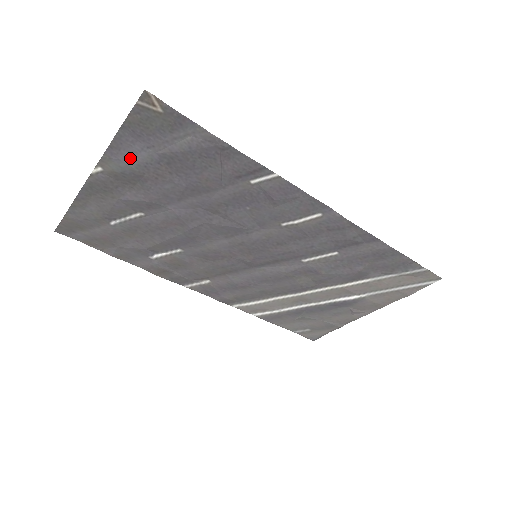
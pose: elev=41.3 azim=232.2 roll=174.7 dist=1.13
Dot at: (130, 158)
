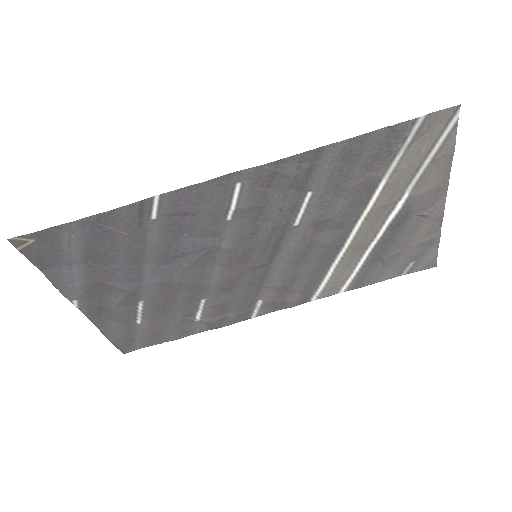
Dot at: (74, 280)
